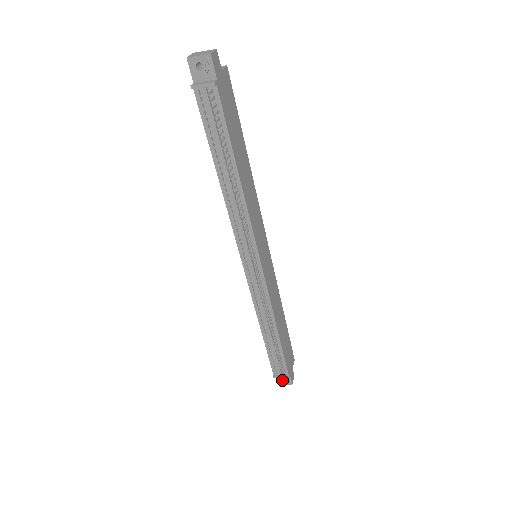
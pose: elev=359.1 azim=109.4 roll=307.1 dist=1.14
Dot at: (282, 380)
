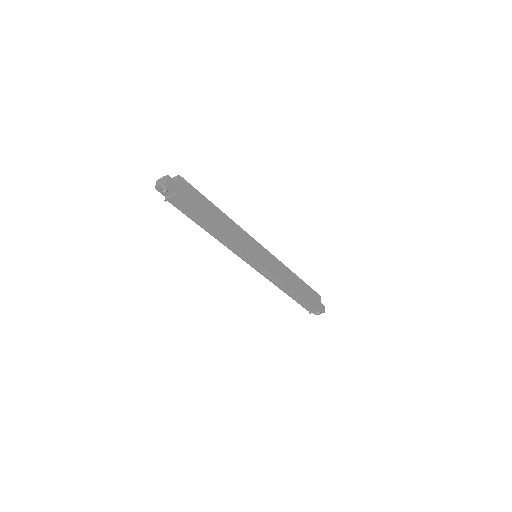
Dot at: (316, 313)
